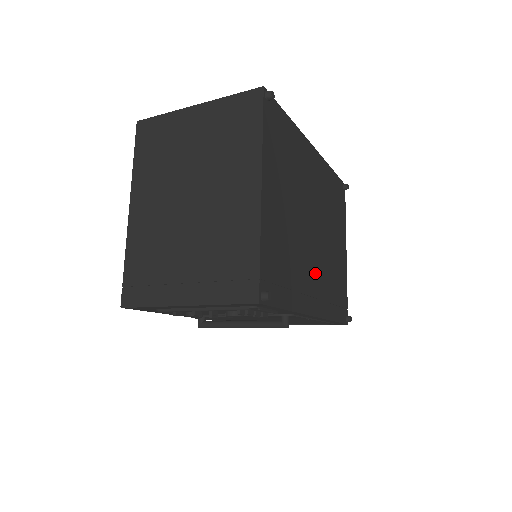
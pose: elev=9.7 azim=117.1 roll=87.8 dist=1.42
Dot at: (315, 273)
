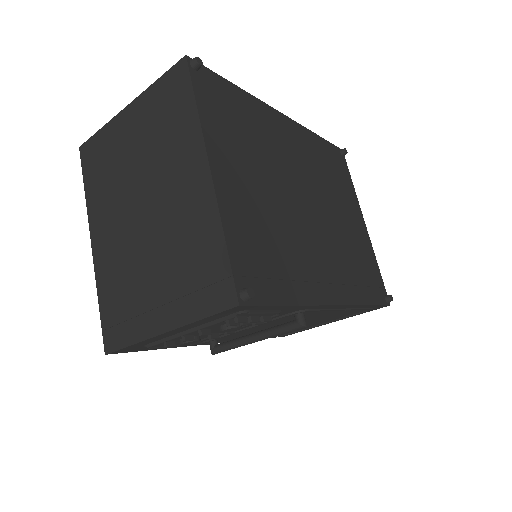
Dot at: (323, 254)
